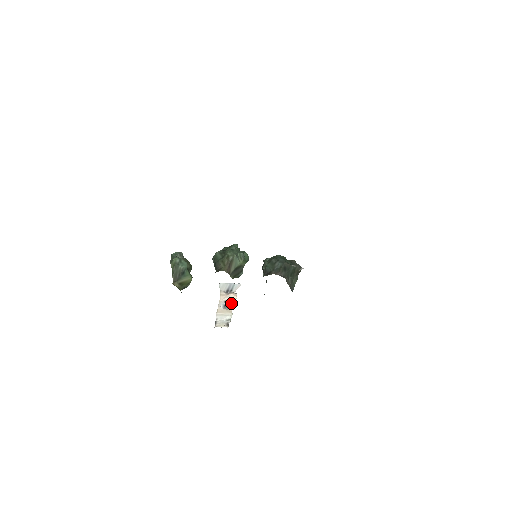
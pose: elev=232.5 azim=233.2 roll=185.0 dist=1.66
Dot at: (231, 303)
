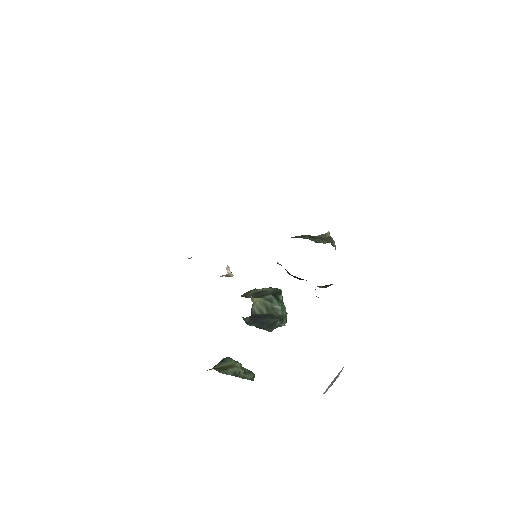
Dot at: occluded
